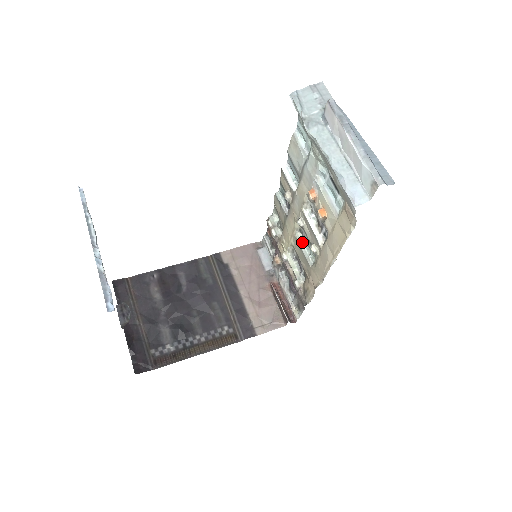
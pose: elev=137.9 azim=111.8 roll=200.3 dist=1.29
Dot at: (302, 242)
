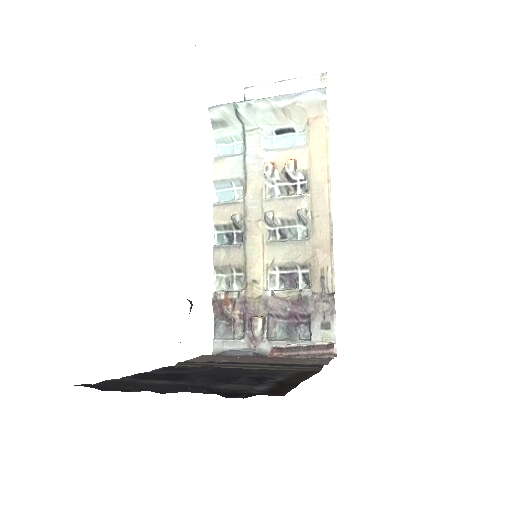
Dot at: (280, 240)
